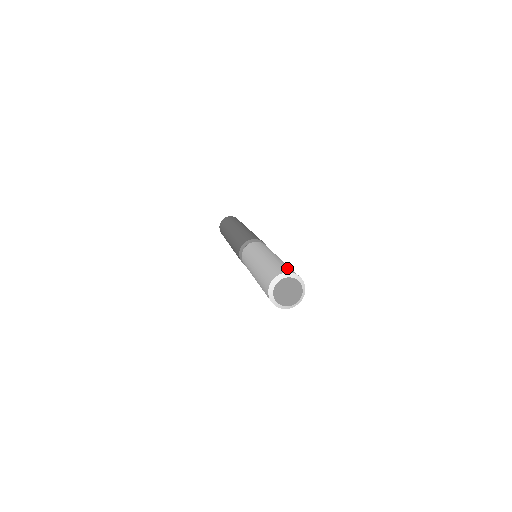
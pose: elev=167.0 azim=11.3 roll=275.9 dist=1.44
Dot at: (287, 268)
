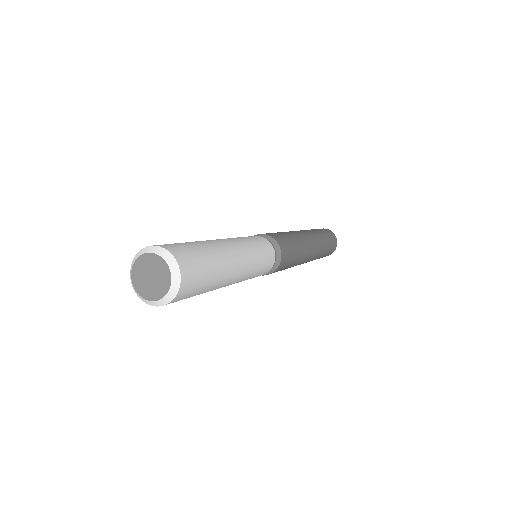
Dot at: (182, 247)
